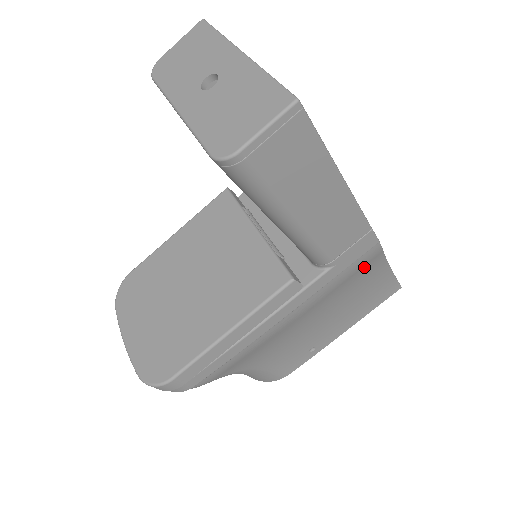
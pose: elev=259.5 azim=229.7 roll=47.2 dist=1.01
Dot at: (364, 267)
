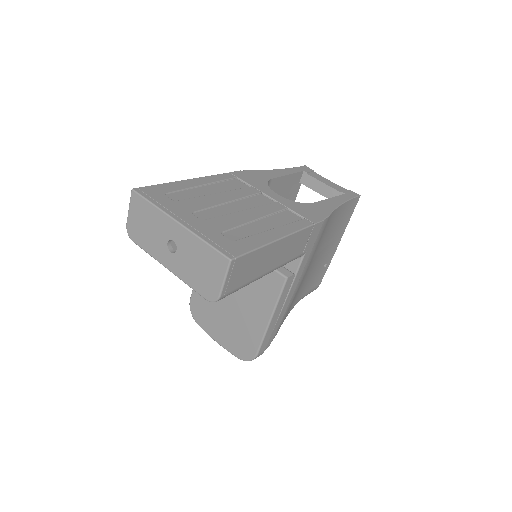
Dot at: (325, 228)
